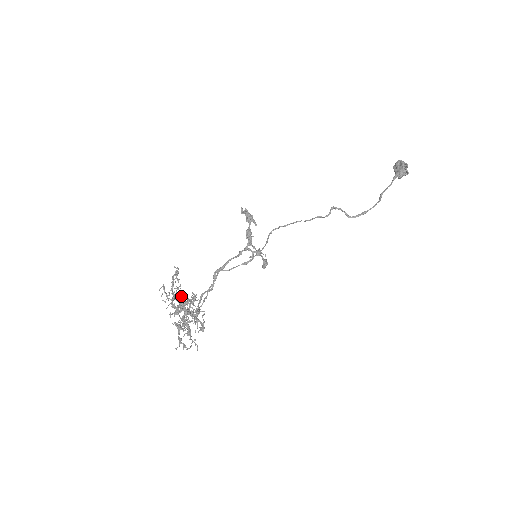
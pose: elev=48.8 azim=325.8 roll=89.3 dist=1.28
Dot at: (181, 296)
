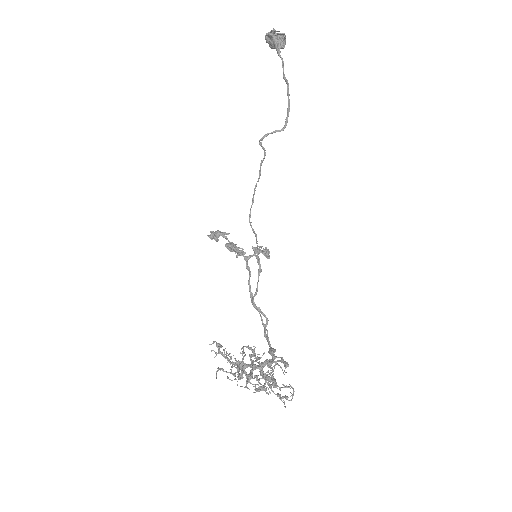
Dot at: (235, 363)
